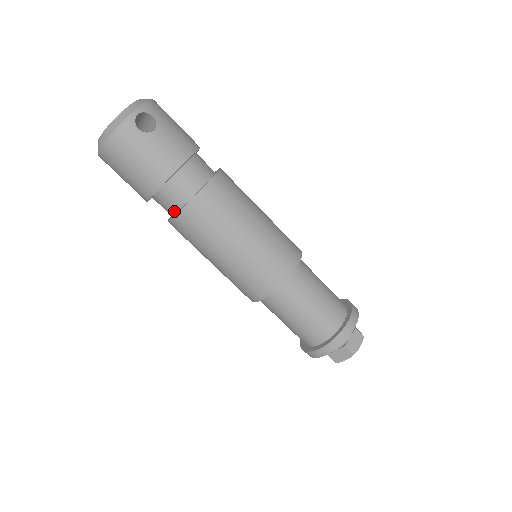
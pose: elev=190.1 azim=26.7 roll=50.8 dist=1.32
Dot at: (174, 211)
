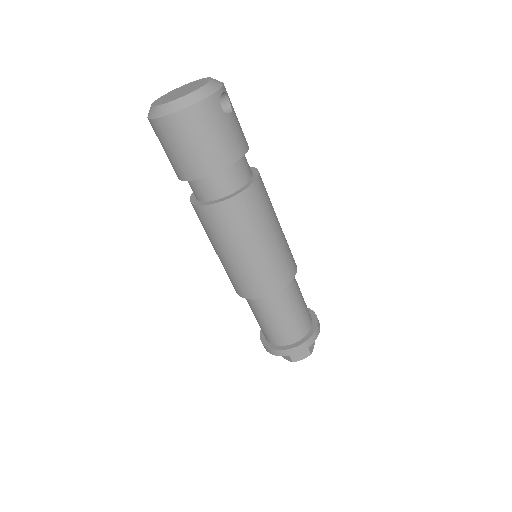
Dot at: (217, 197)
